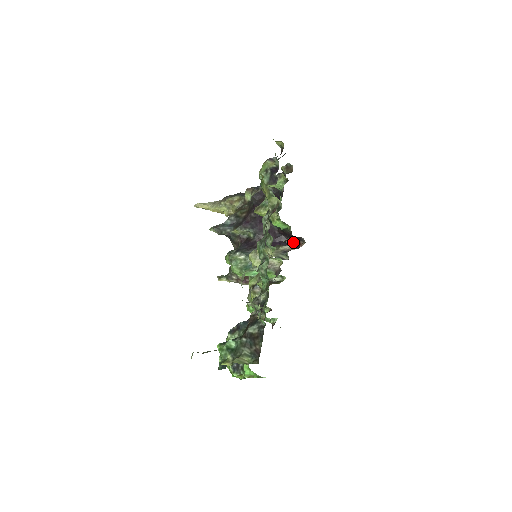
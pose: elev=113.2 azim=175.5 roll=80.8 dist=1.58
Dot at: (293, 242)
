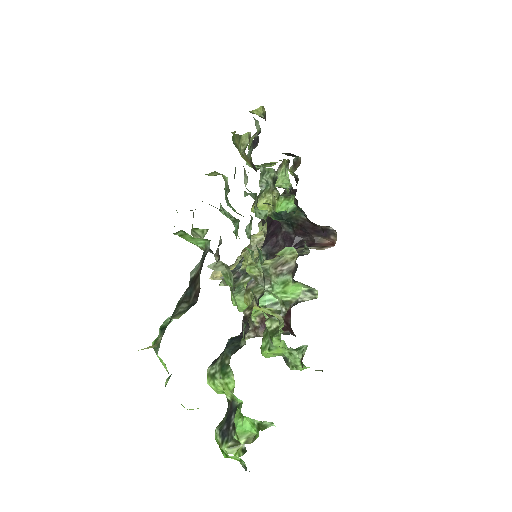
Dot at: (321, 243)
